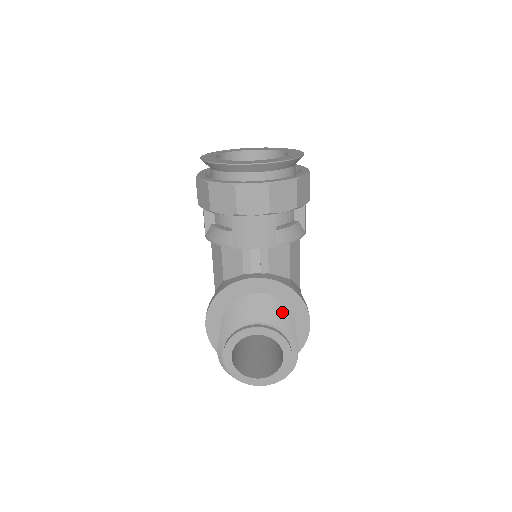
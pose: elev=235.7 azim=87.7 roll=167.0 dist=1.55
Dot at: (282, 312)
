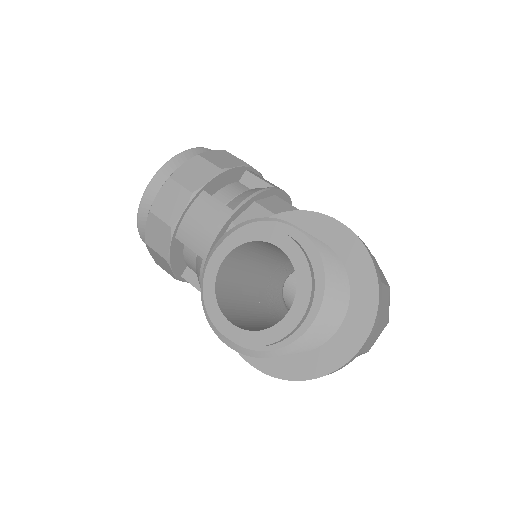
Dot at: occluded
